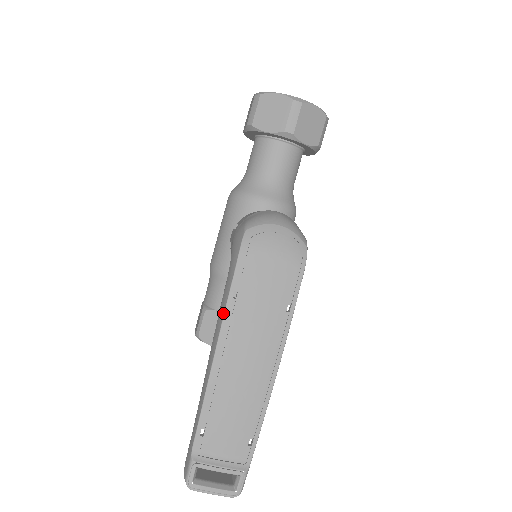
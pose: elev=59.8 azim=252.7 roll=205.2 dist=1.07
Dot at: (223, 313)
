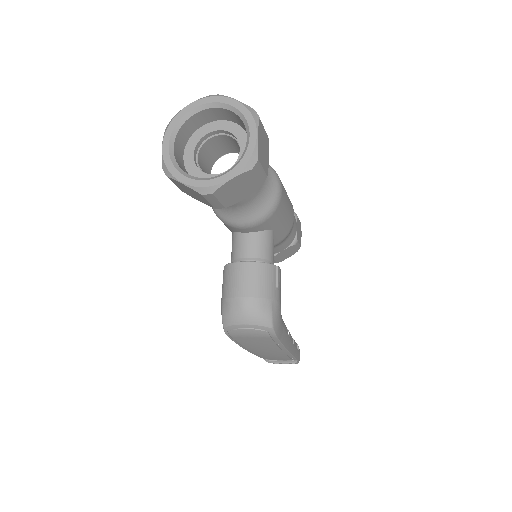
Dot at: occluded
